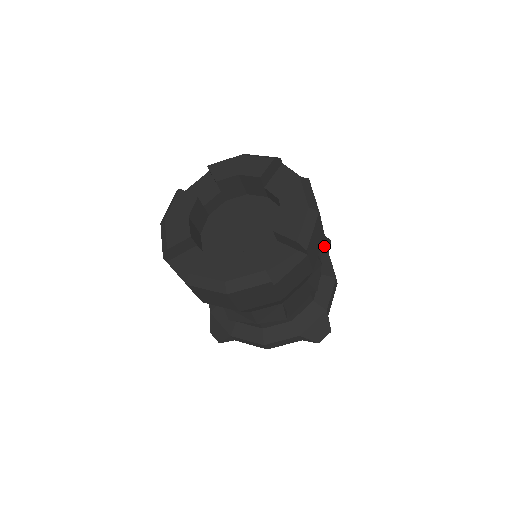
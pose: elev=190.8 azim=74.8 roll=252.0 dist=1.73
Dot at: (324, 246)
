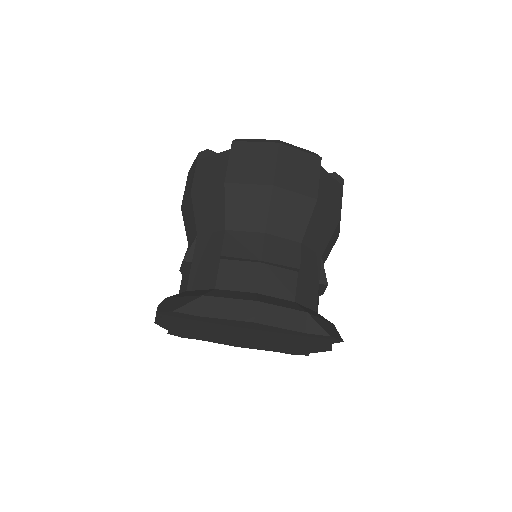
Dot at: occluded
